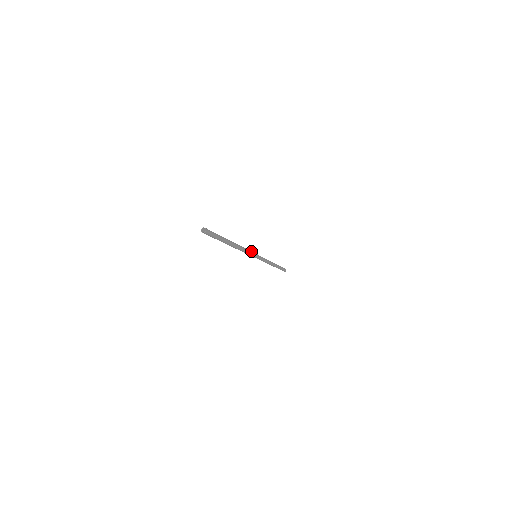
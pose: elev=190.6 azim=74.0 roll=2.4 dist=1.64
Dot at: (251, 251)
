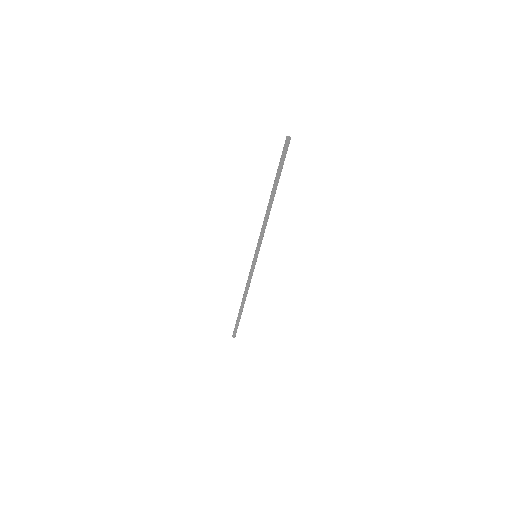
Dot at: (261, 240)
